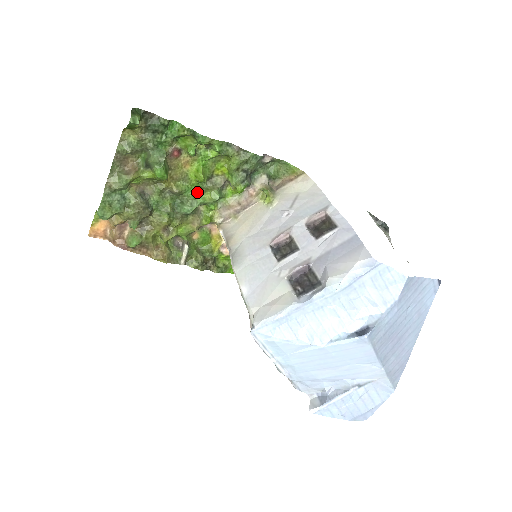
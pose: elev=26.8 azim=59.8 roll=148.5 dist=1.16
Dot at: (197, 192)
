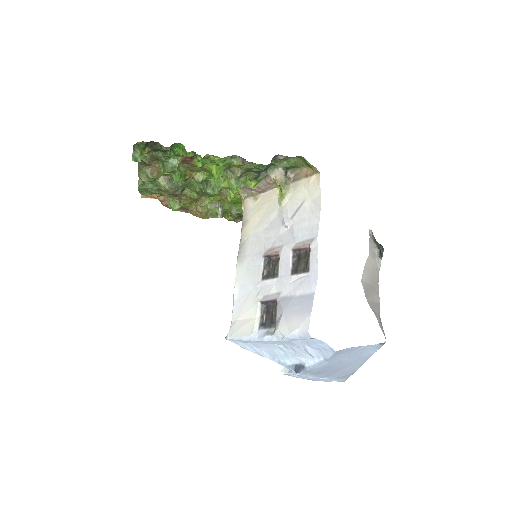
Dot at: occluded
